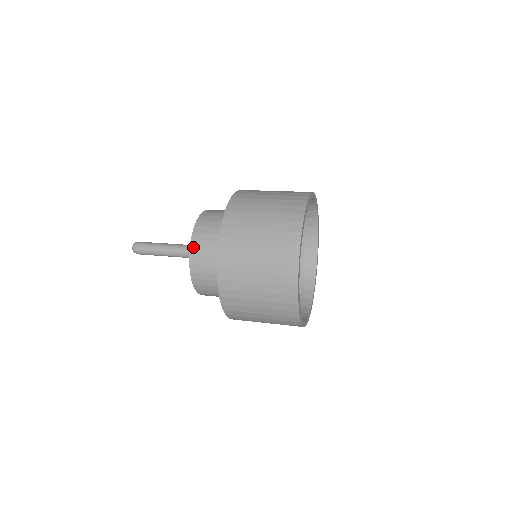
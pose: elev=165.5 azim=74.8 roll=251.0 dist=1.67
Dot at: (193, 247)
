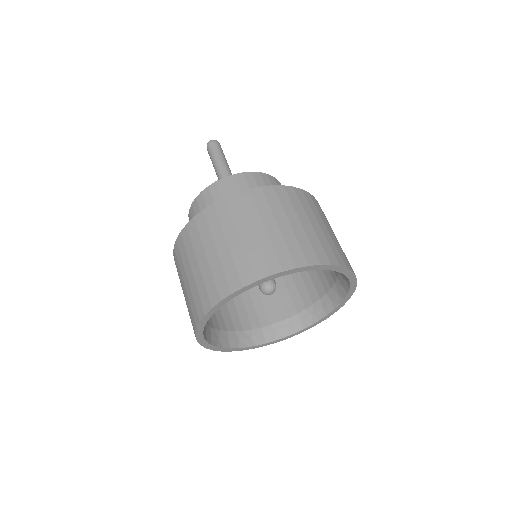
Dot at: (189, 218)
